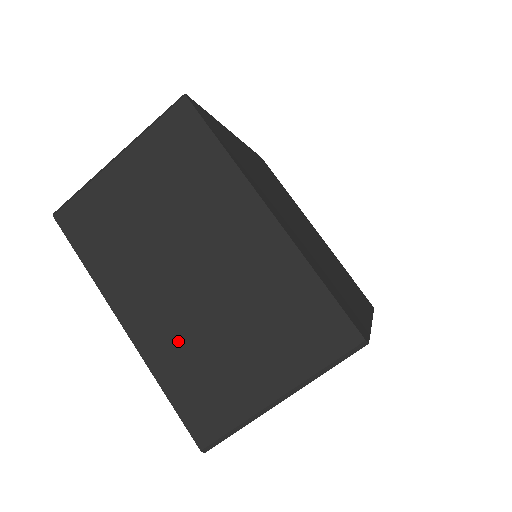
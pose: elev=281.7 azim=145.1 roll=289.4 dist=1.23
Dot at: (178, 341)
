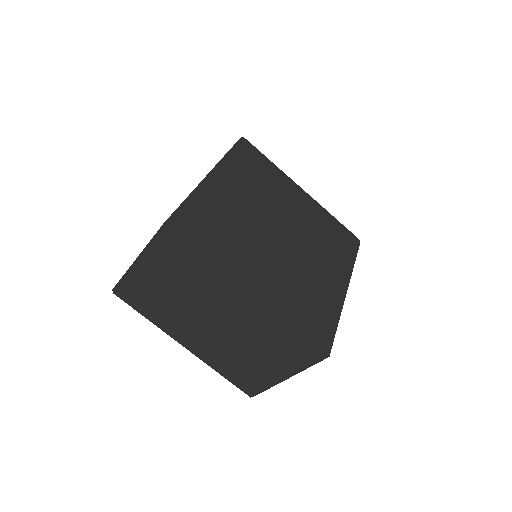
Dot at: (219, 354)
